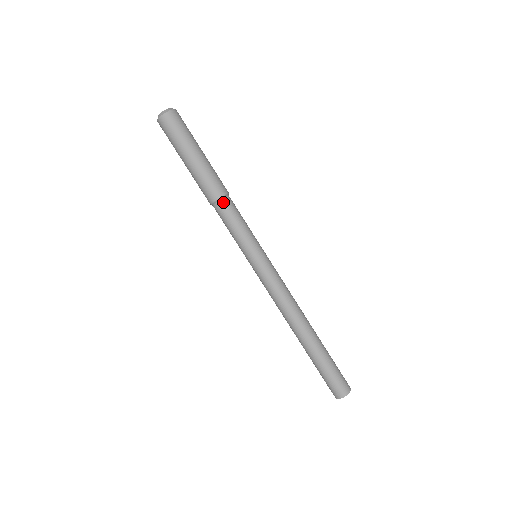
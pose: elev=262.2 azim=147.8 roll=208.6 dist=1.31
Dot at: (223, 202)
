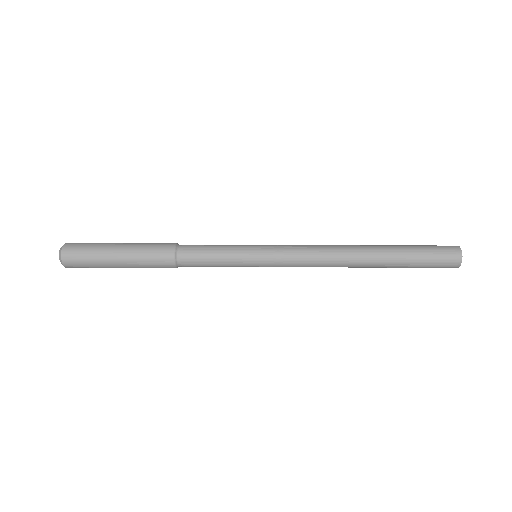
Dot at: (183, 245)
